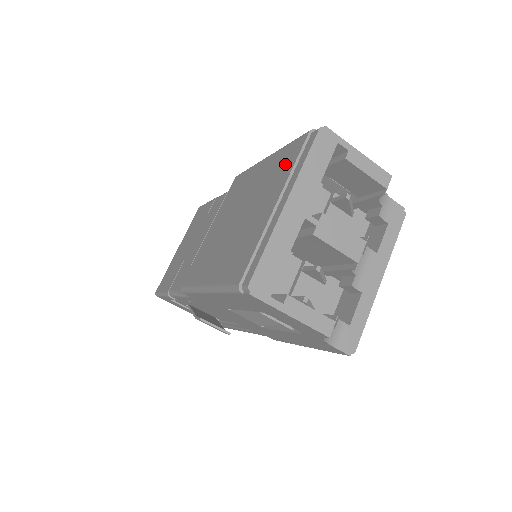
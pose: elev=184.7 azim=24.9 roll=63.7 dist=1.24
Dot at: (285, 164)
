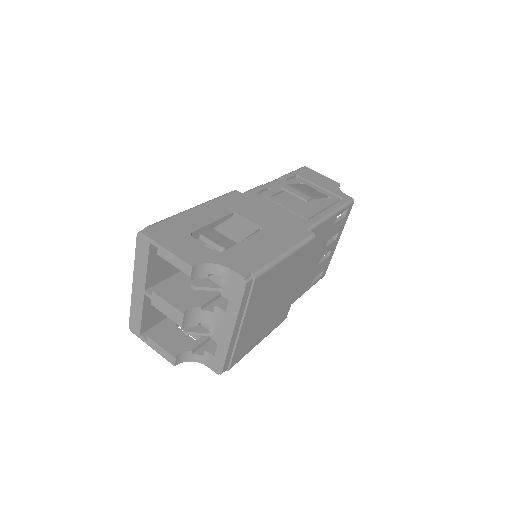
Dot at: occluded
